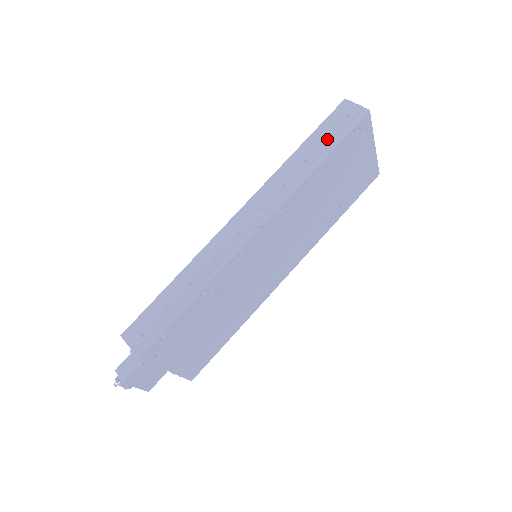
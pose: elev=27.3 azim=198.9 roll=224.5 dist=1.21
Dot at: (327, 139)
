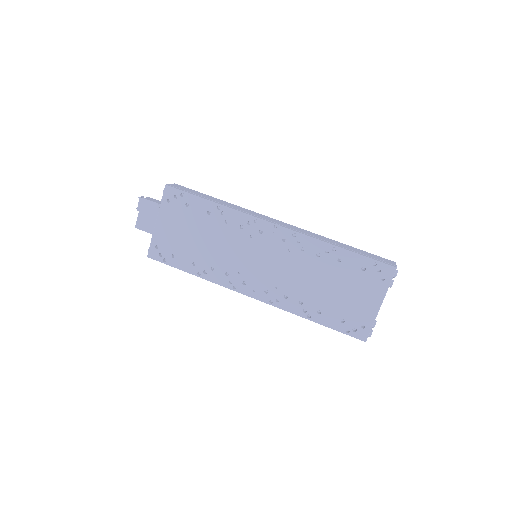
Dot at: occluded
